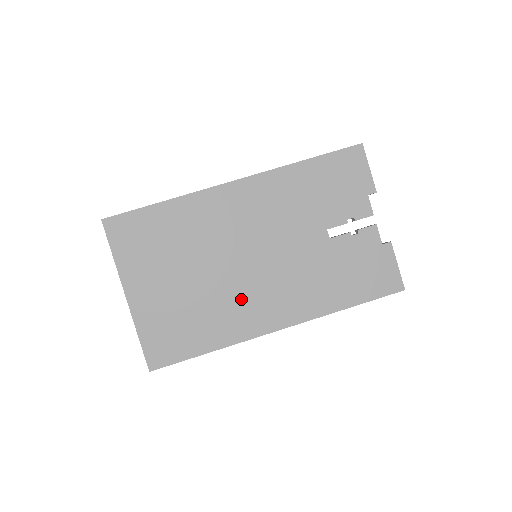
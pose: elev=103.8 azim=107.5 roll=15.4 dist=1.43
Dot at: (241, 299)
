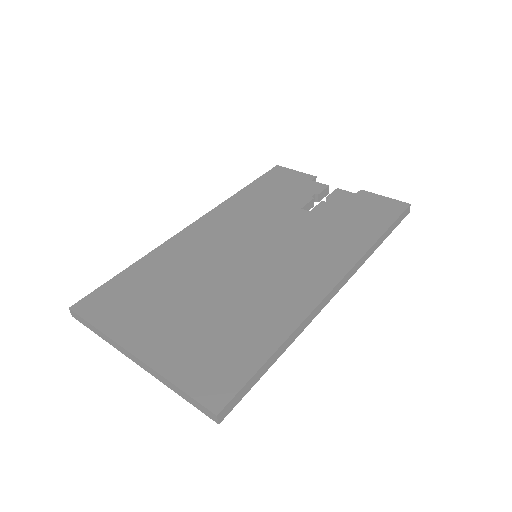
Dot at: (270, 286)
